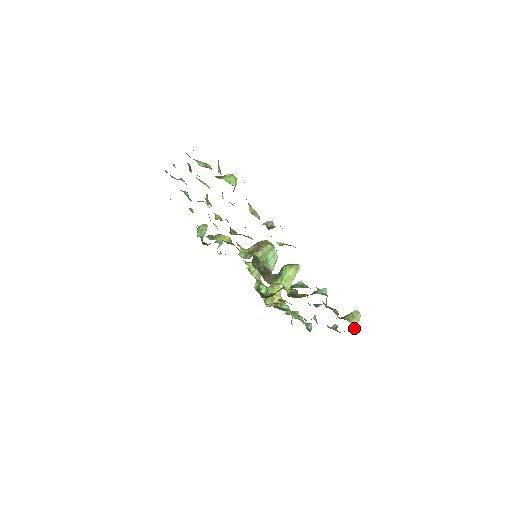
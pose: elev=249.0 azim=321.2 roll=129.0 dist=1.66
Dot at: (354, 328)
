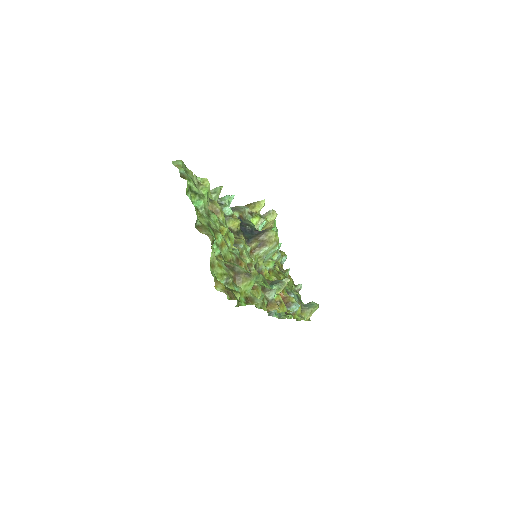
Dot at: occluded
